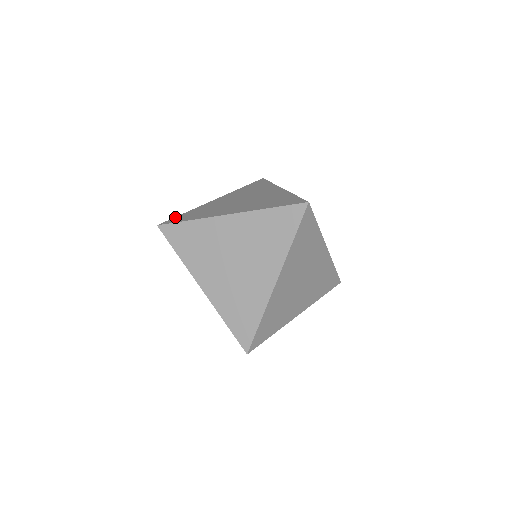
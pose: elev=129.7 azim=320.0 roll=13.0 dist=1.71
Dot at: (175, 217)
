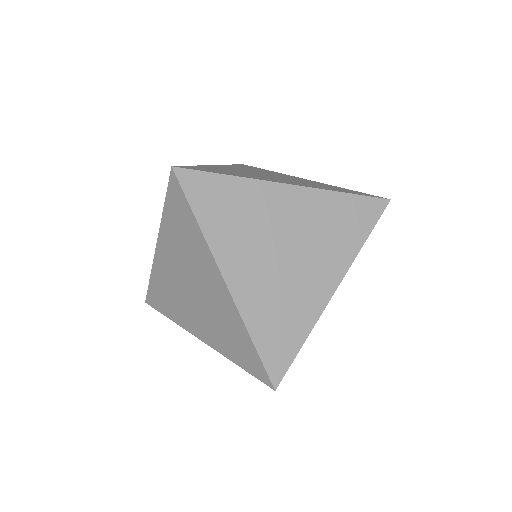
Dot at: occluded
